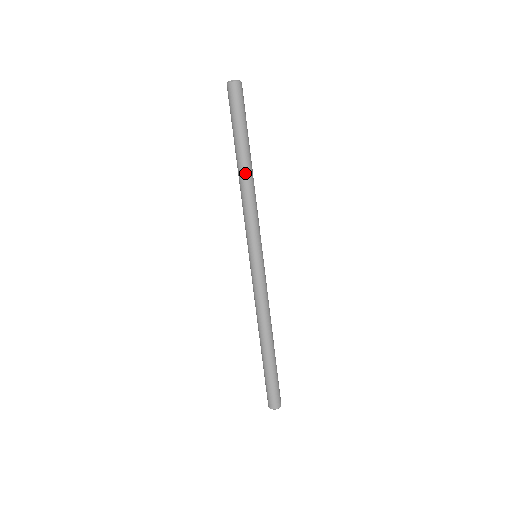
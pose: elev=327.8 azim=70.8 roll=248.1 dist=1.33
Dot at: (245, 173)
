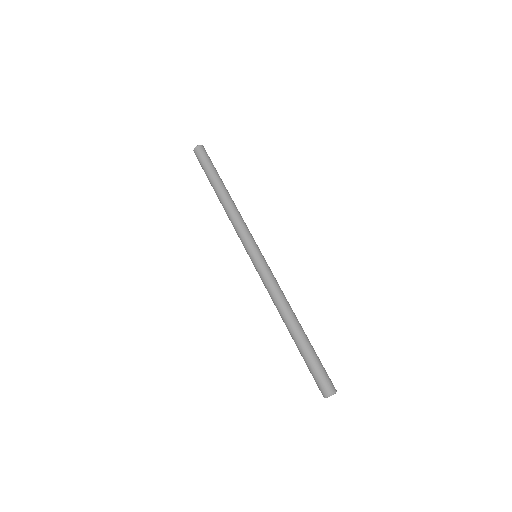
Dot at: (229, 196)
